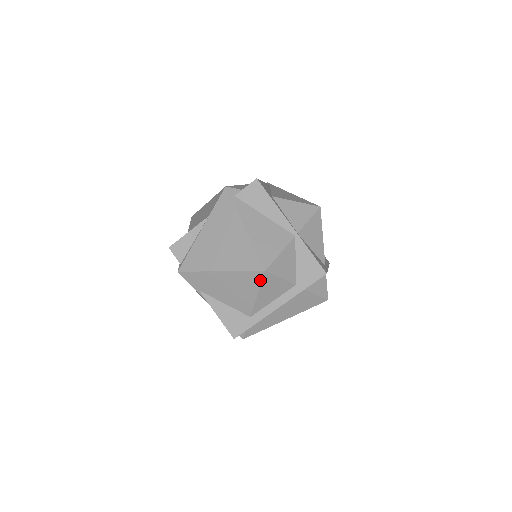
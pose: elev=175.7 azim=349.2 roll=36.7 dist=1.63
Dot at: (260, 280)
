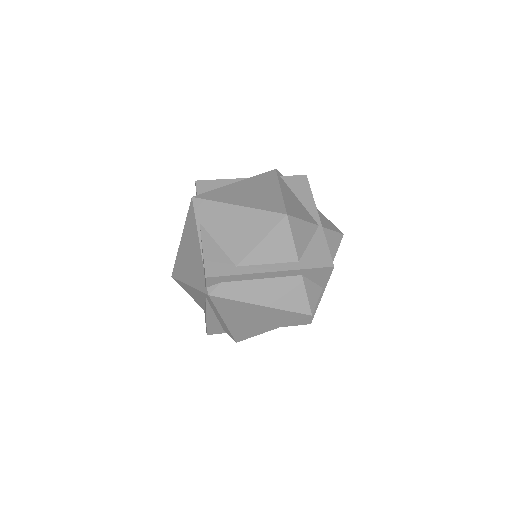
Dot at: (275, 224)
